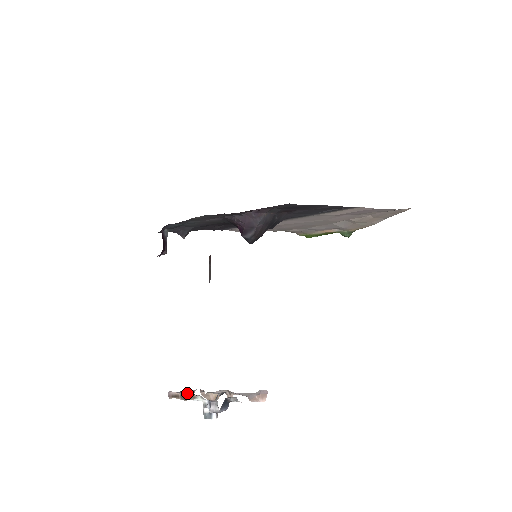
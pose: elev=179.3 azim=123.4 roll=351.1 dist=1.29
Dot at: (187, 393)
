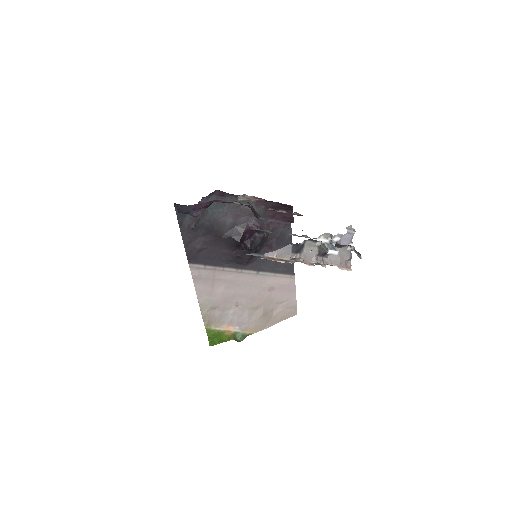
Dot at: (284, 258)
